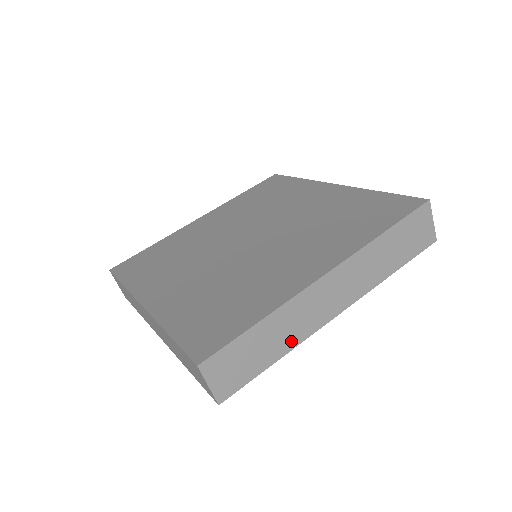
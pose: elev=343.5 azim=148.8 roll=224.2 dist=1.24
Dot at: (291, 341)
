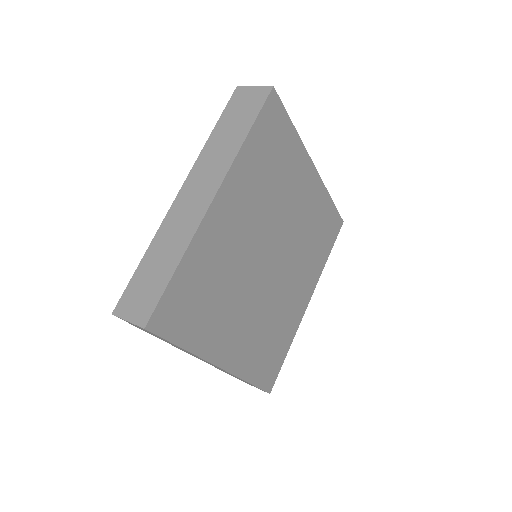
Dot at: (181, 246)
